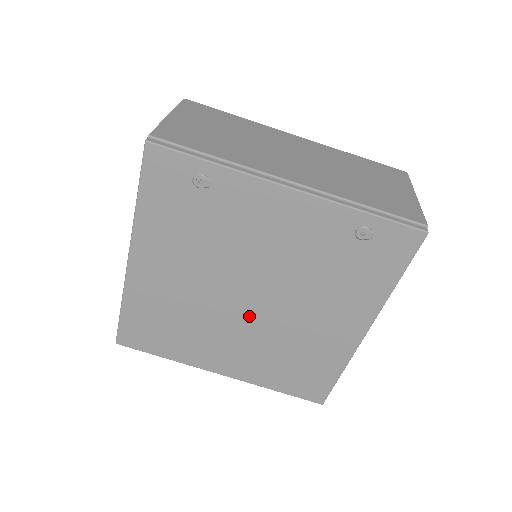
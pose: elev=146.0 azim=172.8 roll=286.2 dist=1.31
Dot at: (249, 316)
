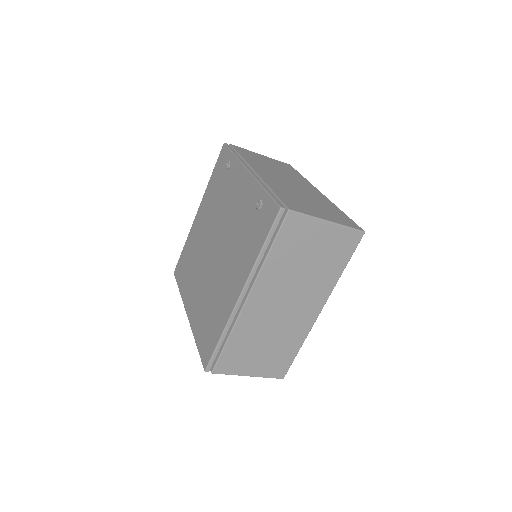
Dot at: (210, 265)
